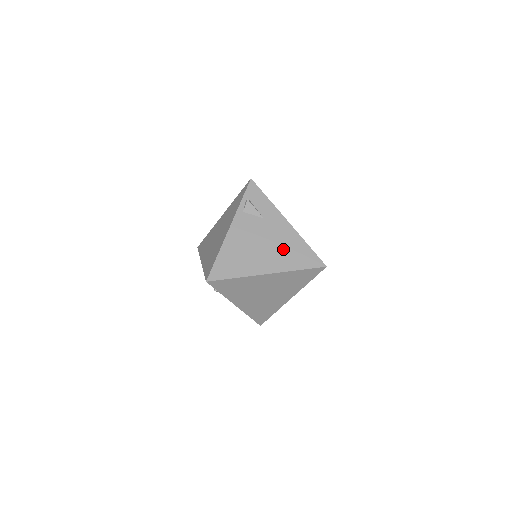
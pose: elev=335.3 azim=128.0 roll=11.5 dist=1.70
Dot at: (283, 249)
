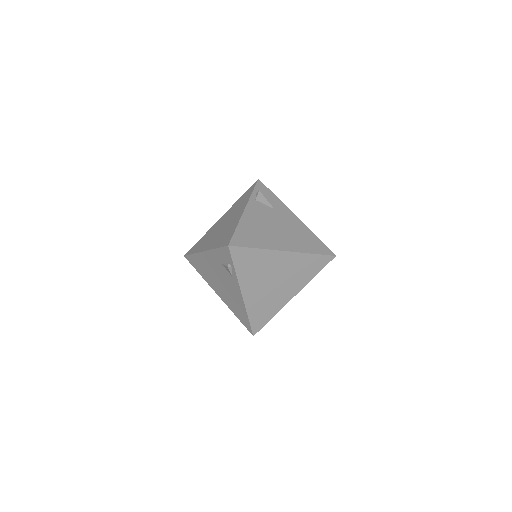
Dot at: (296, 235)
